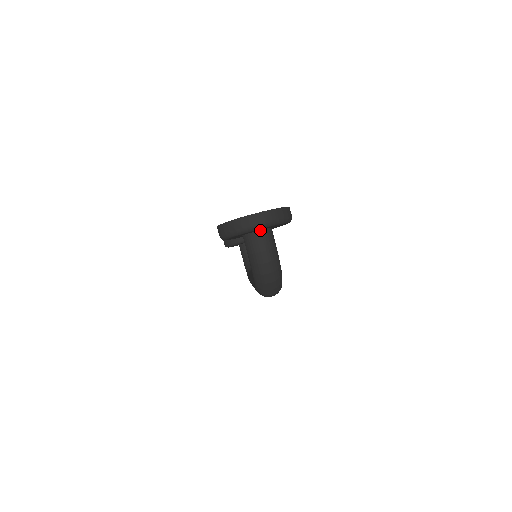
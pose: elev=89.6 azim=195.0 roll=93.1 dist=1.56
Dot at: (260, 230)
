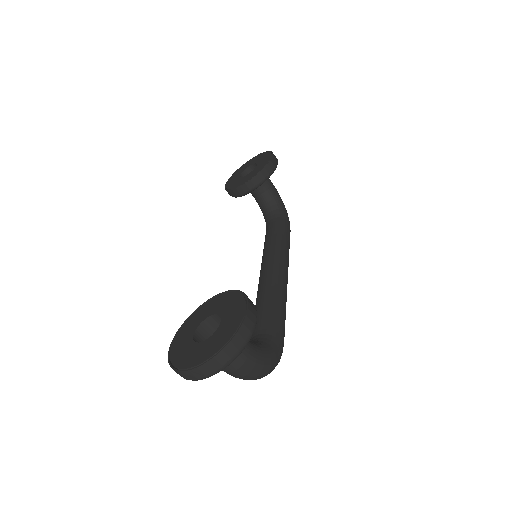
Dot at: occluded
